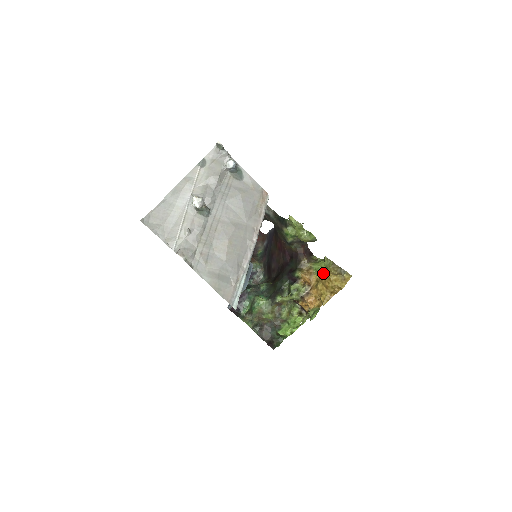
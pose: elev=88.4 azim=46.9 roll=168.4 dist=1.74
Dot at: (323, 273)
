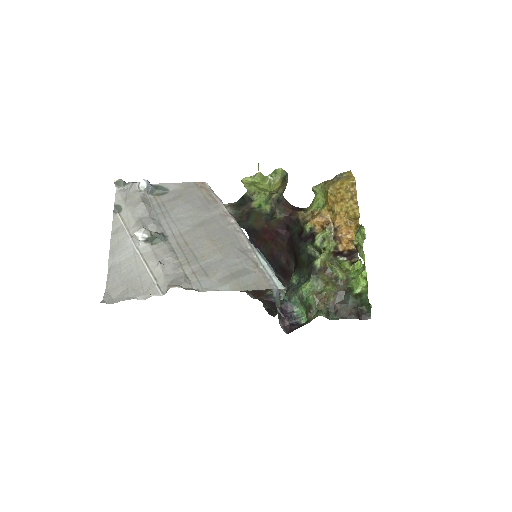
Dot at: (326, 199)
